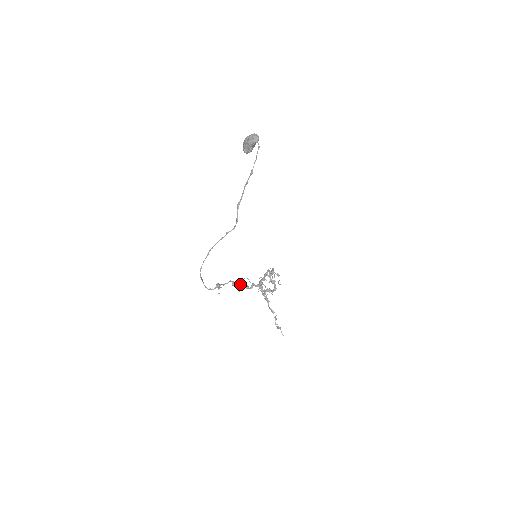
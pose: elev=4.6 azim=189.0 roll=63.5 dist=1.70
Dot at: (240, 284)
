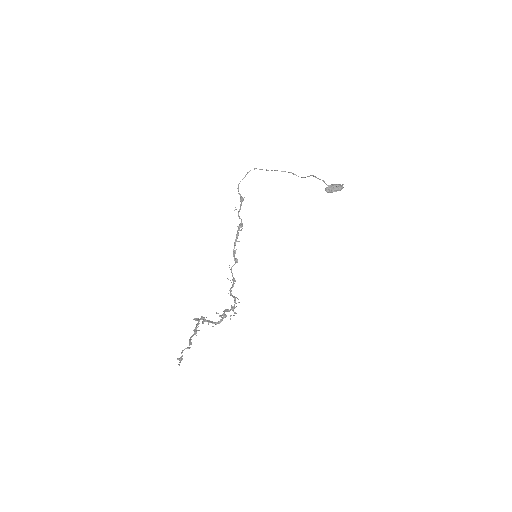
Dot at: occluded
